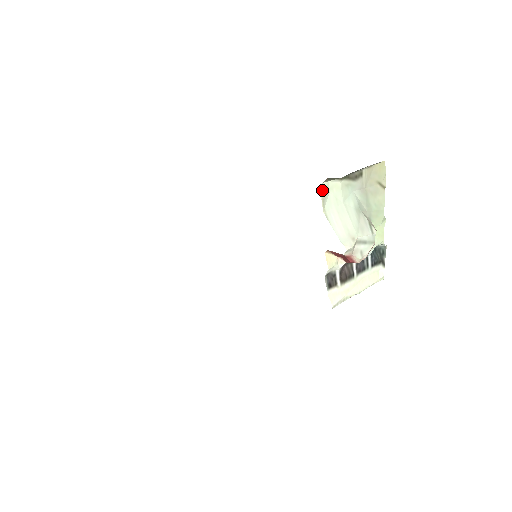
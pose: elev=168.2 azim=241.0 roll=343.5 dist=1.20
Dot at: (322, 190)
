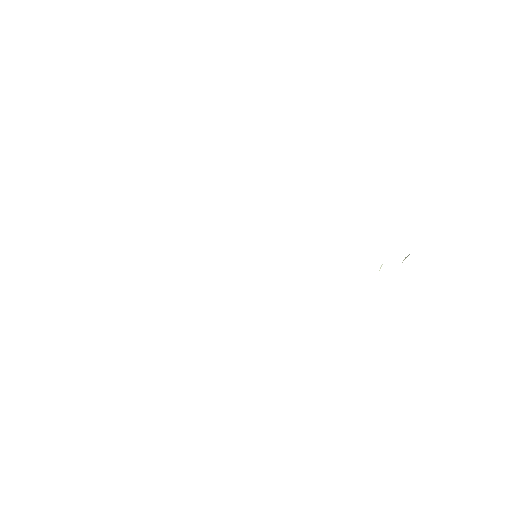
Dot at: occluded
